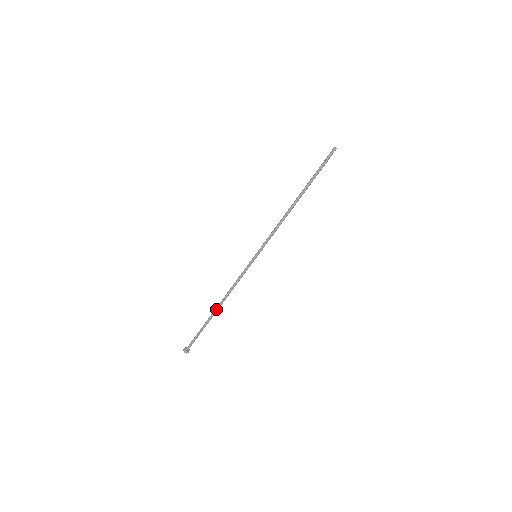
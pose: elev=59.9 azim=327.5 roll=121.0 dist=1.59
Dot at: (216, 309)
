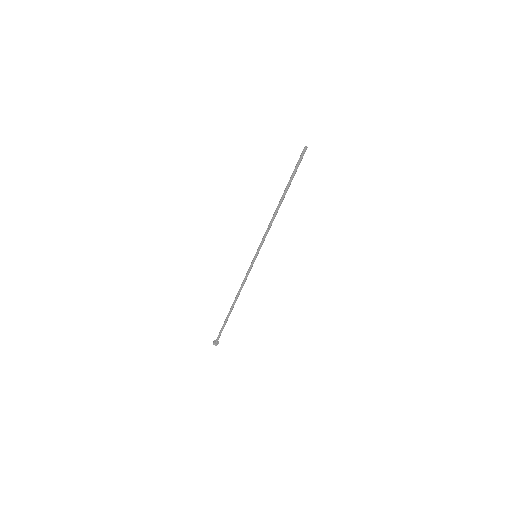
Dot at: (232, 305)
